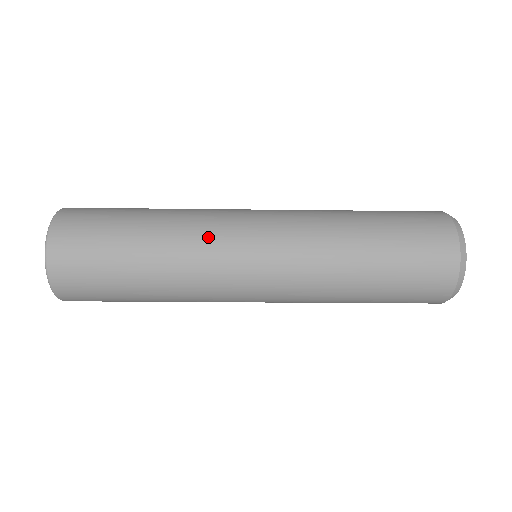
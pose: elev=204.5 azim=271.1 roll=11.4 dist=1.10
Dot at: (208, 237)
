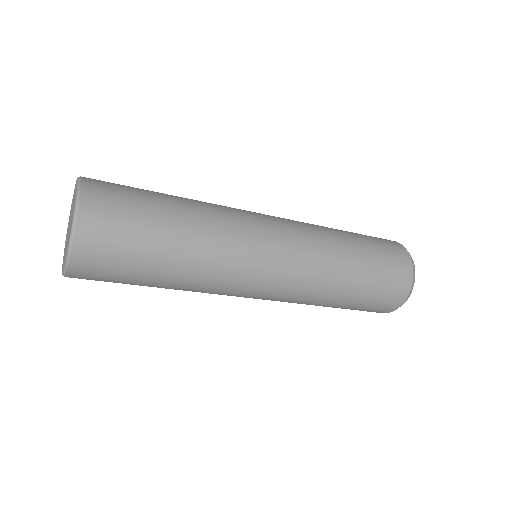
Dot at: (235, 217)
